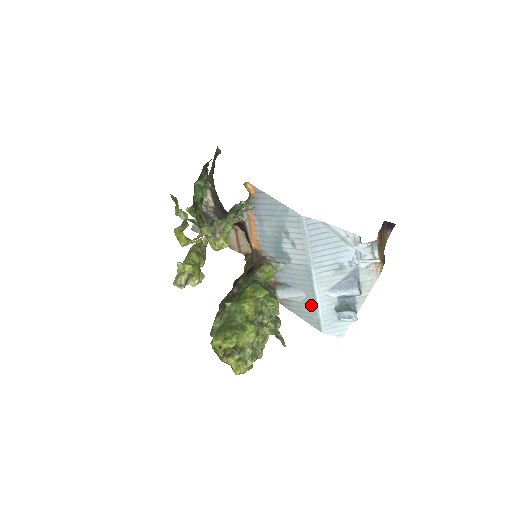
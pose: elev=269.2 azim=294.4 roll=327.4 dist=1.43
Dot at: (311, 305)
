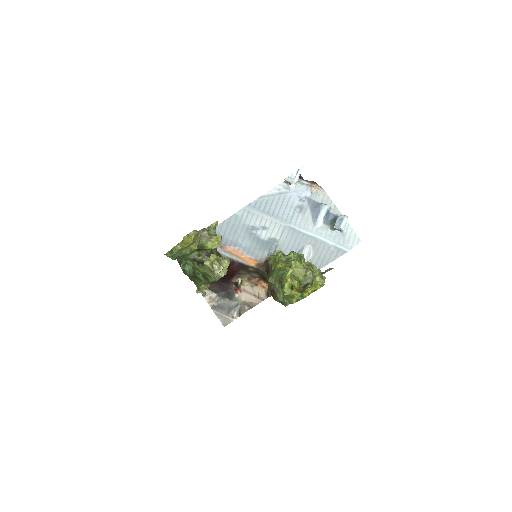
Dot at: (320, 246)
